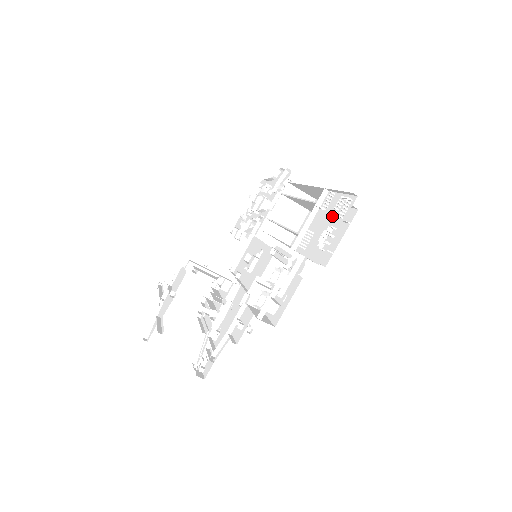
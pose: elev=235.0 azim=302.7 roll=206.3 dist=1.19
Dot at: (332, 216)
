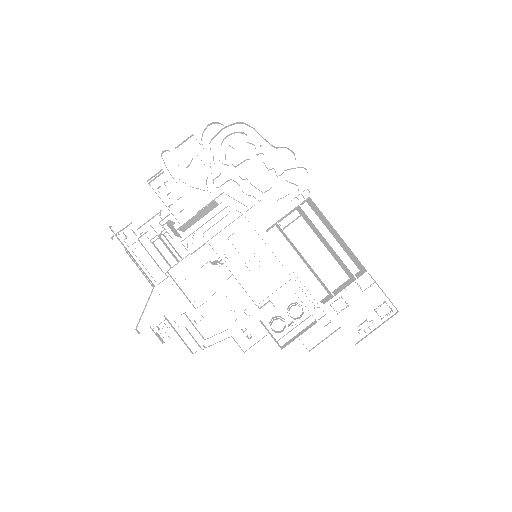
Dot at: (371, 307)
